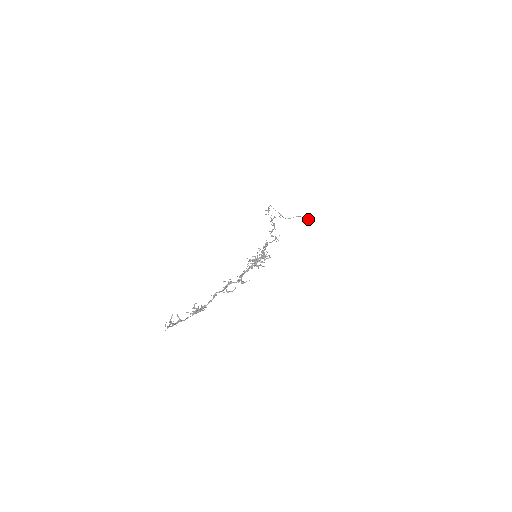
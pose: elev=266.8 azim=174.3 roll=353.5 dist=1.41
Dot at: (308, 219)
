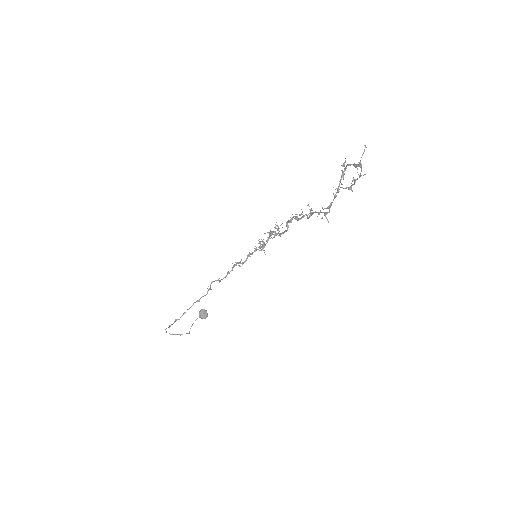
Dot at: (203, 313)
